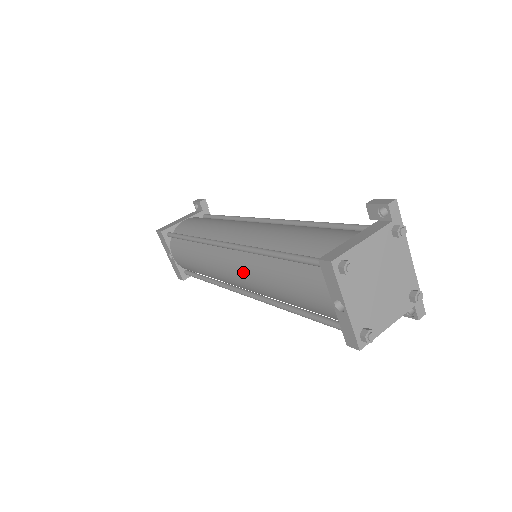
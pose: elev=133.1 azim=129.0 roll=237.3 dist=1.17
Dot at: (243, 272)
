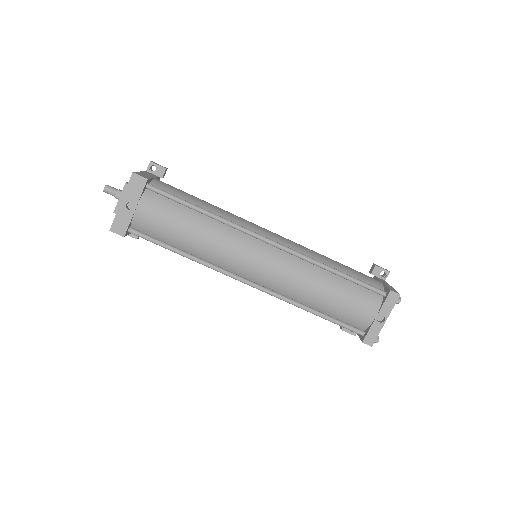
Dot at: (285, 270)
